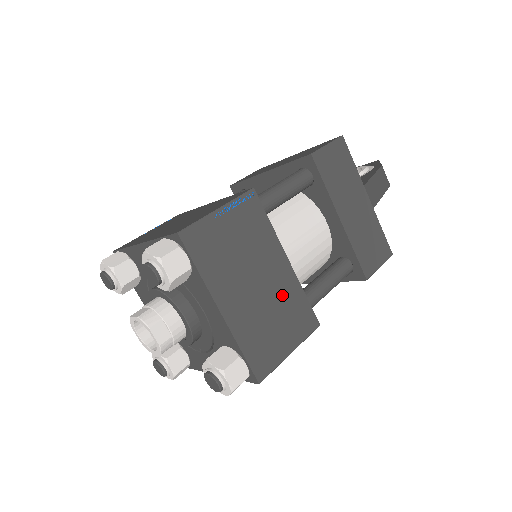
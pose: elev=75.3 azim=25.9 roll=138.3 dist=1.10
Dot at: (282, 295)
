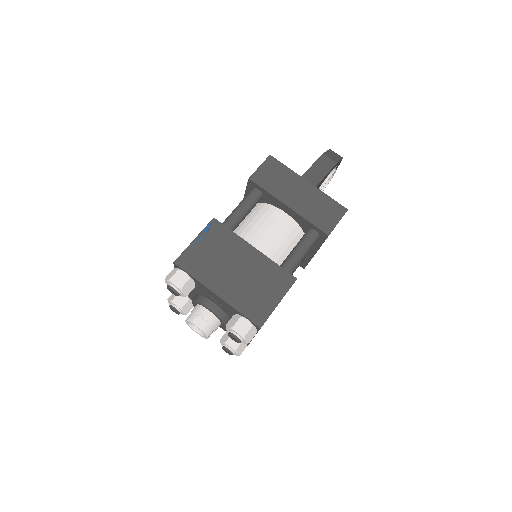
Dot at: (258, 270)
